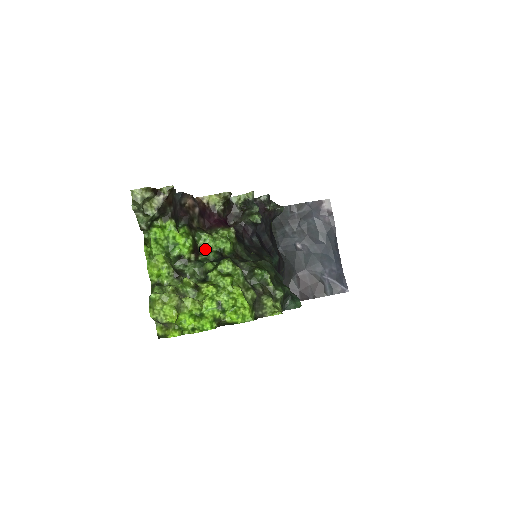
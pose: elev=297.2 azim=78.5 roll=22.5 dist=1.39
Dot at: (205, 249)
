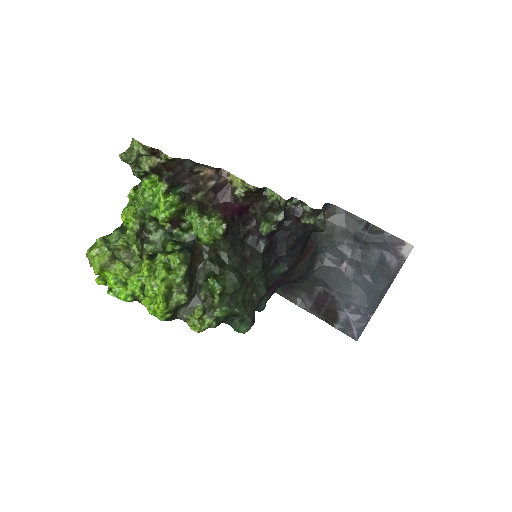
Dot at: (190, 225)
